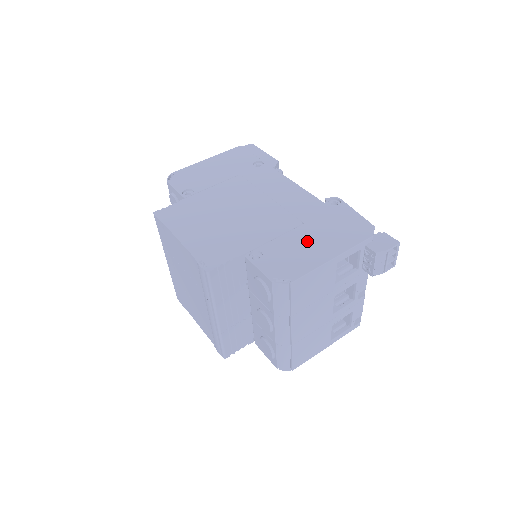
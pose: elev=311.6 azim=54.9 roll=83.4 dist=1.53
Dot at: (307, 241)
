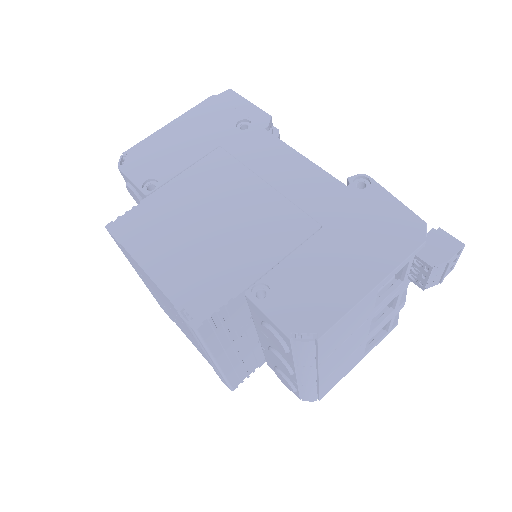
Dot at: (331, 259)
